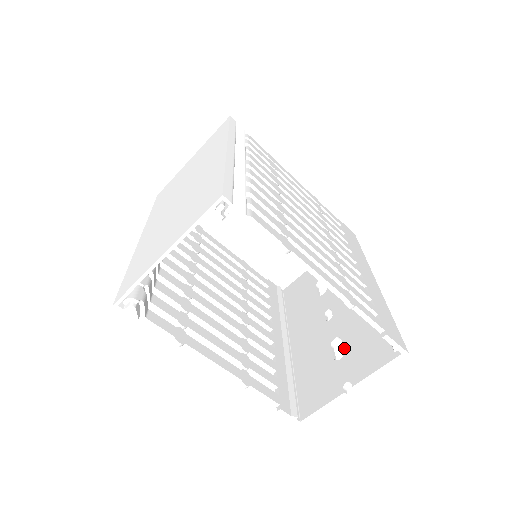
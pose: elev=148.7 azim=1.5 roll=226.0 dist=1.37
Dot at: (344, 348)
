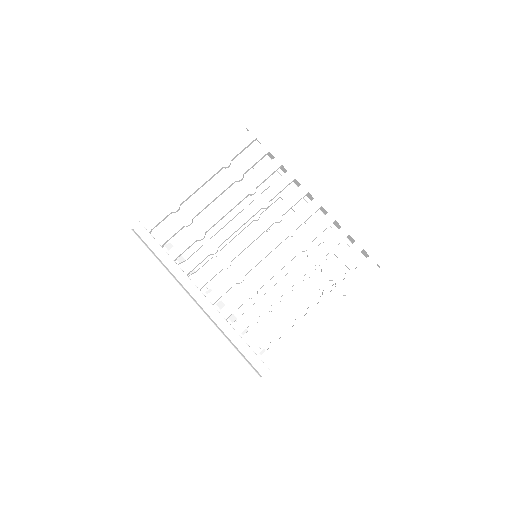
Dot at: occluded
